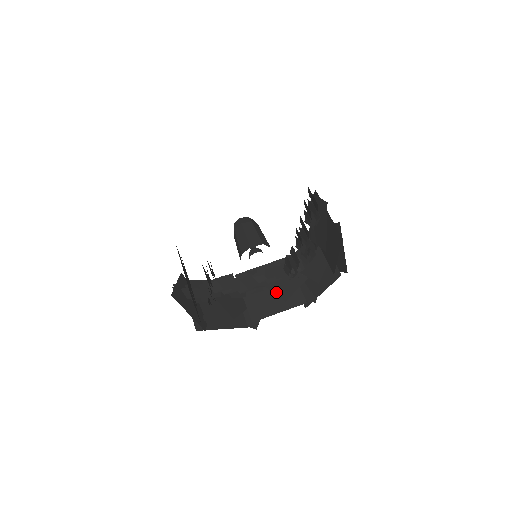
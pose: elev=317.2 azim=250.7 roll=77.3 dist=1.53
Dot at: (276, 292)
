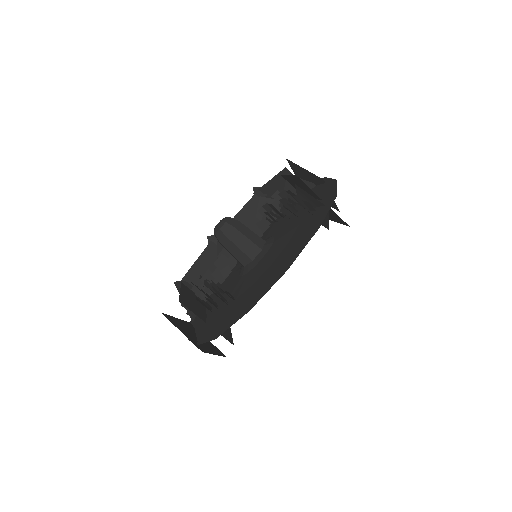
Dot at: occluded
